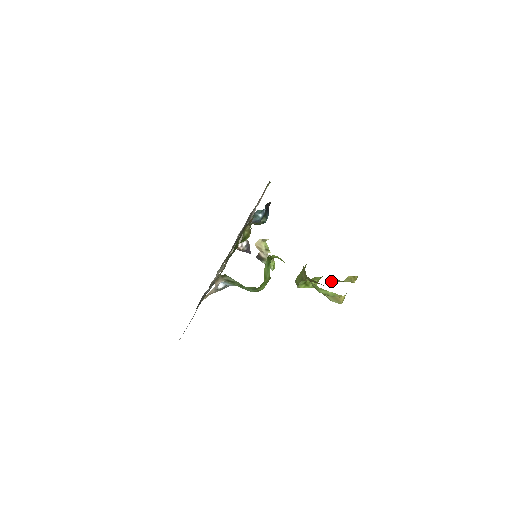
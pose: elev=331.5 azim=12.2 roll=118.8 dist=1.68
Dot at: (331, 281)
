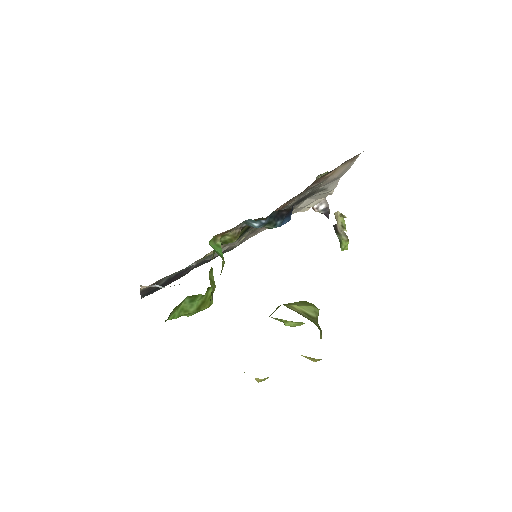
Dot at: occluded
